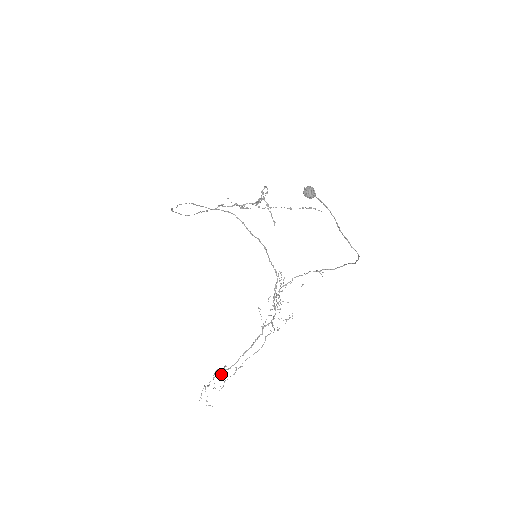
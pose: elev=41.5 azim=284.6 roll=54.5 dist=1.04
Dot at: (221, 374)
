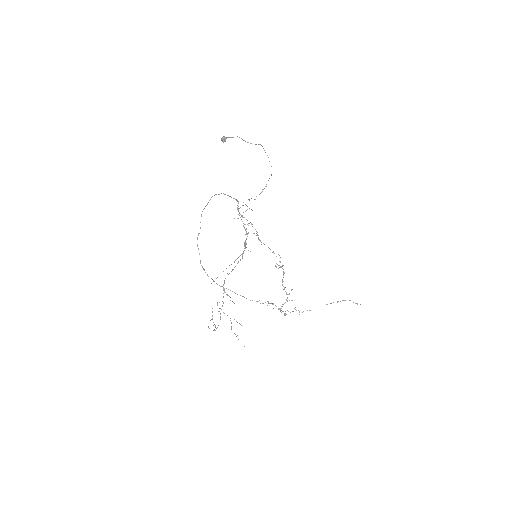
Dot at: occluded
